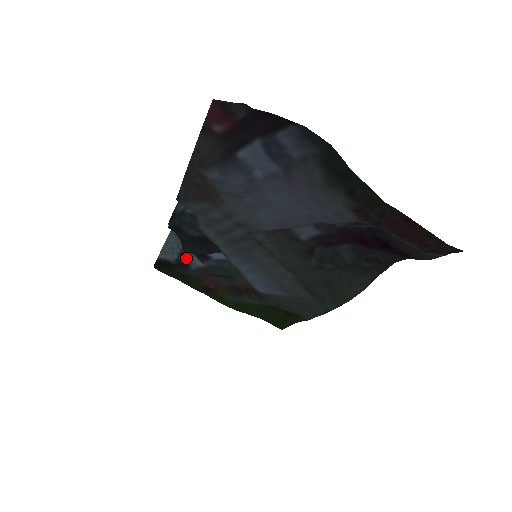
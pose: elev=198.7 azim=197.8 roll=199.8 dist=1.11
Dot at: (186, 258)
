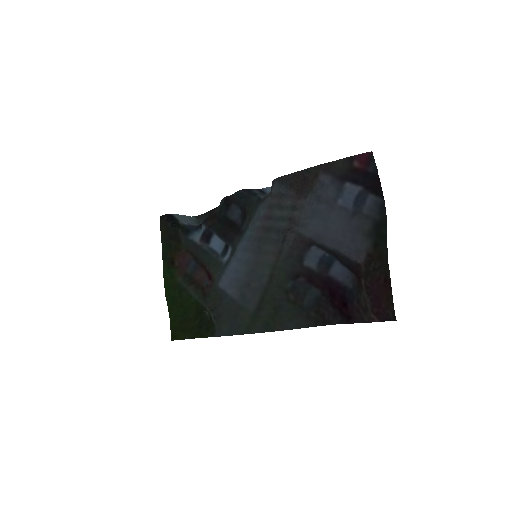
Dot at: (193, 230)
